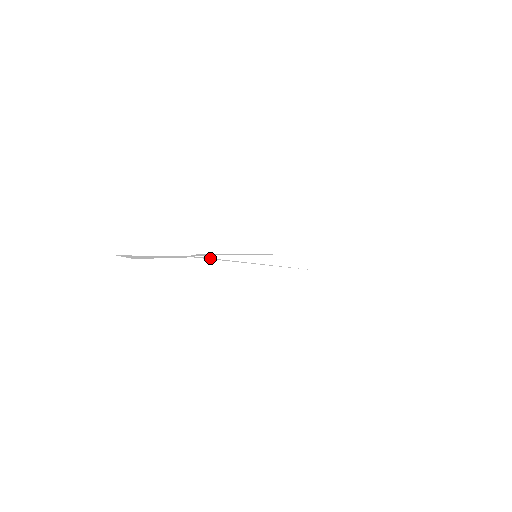
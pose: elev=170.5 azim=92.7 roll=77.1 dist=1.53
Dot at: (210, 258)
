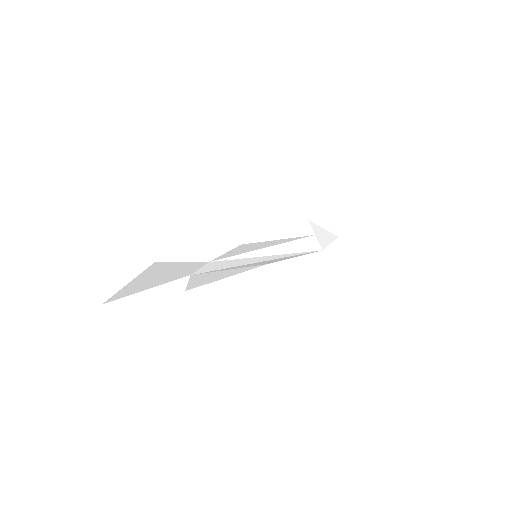
Dot at: (226, 262)
